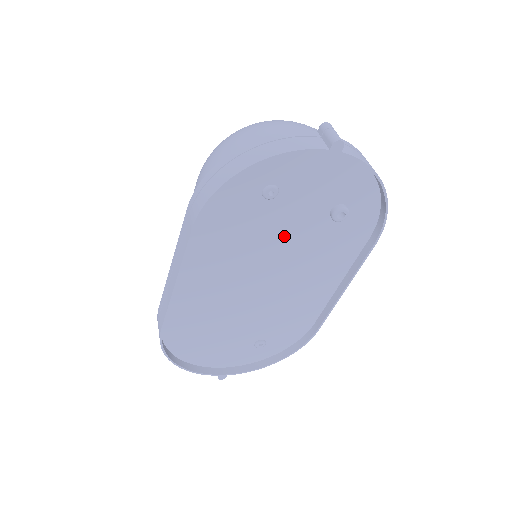
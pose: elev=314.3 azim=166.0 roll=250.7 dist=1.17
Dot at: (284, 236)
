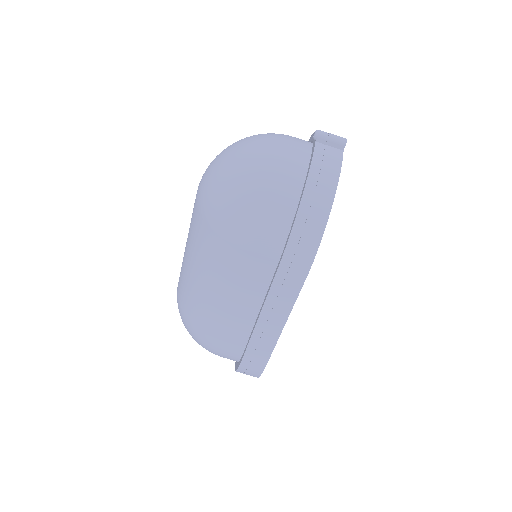
Dot at: occluded
